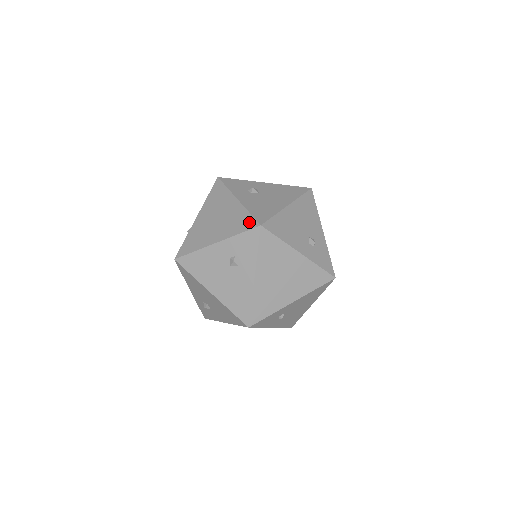
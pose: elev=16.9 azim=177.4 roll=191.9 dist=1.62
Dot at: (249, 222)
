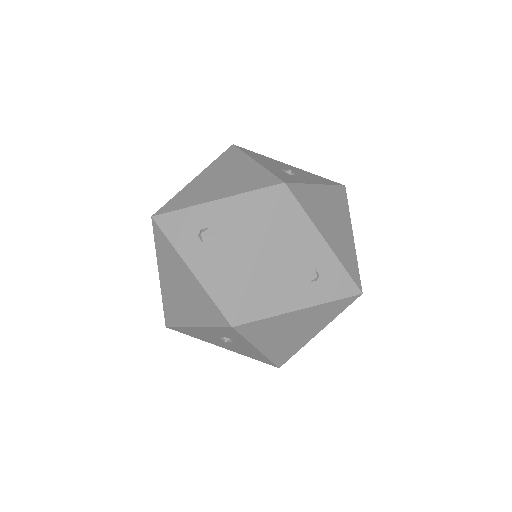
Dot at: (217, 315)
